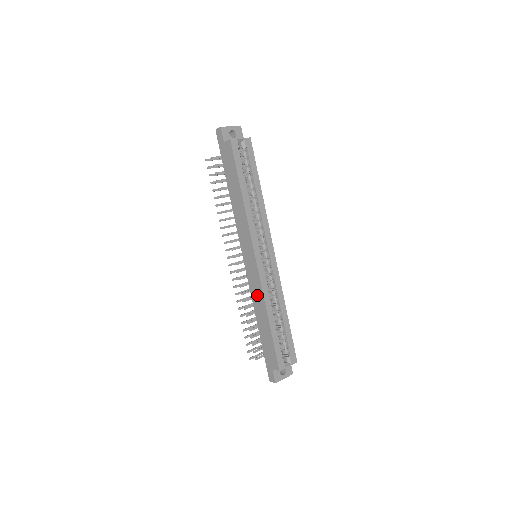
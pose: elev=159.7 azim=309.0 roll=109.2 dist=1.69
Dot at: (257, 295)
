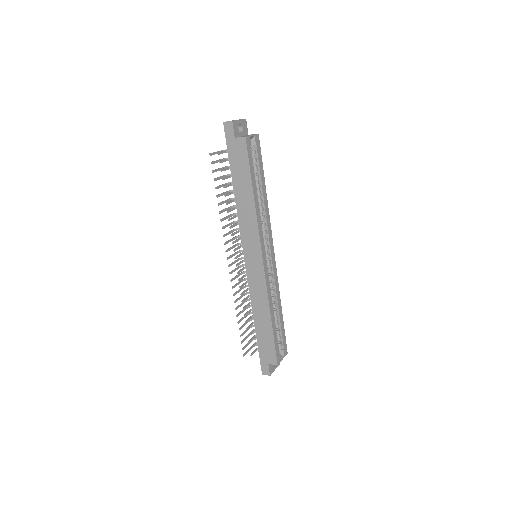
Dot at: (259, 296)
